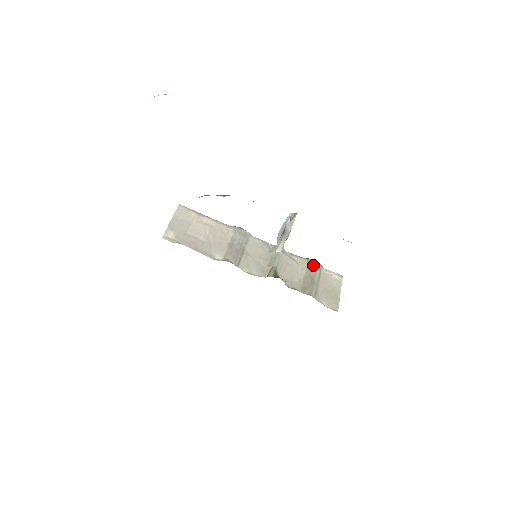
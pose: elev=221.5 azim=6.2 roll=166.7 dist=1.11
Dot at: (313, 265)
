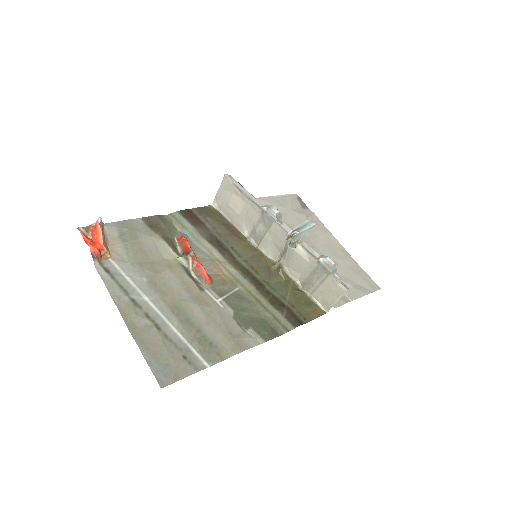
Dot at: (322, 268)
